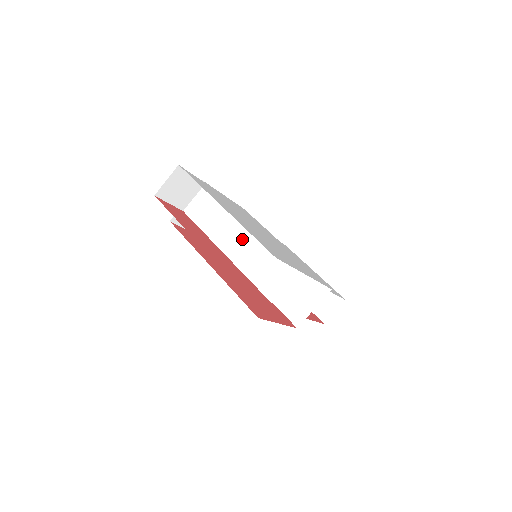
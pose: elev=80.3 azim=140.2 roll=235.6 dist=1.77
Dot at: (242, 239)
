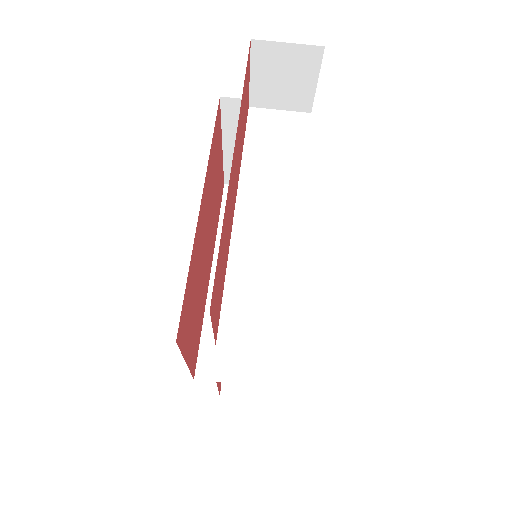
Dot at: (276, 224)
